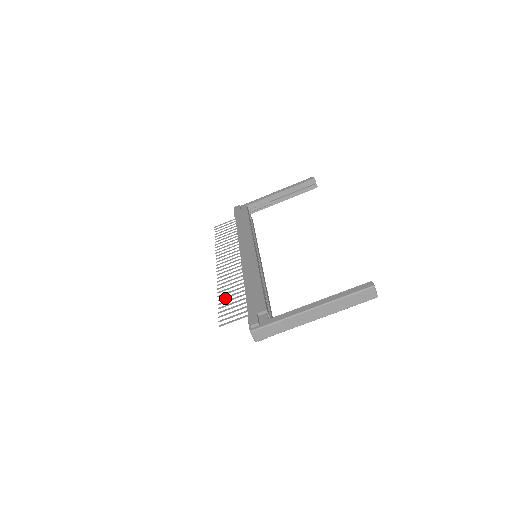
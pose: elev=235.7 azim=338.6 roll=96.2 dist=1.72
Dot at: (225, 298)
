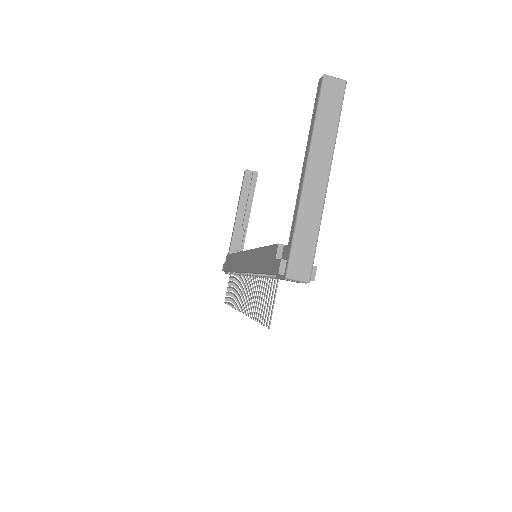
Dot at: (257, 309)
